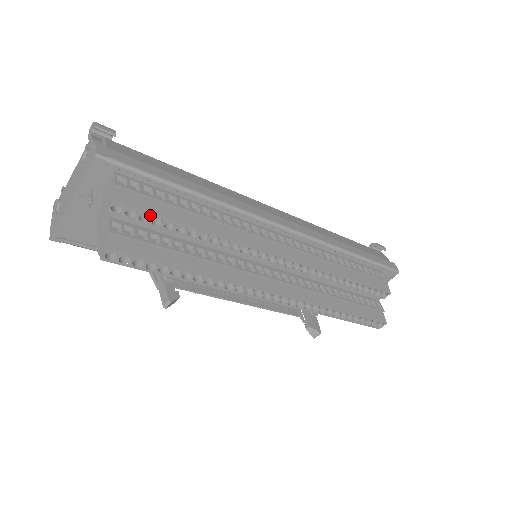
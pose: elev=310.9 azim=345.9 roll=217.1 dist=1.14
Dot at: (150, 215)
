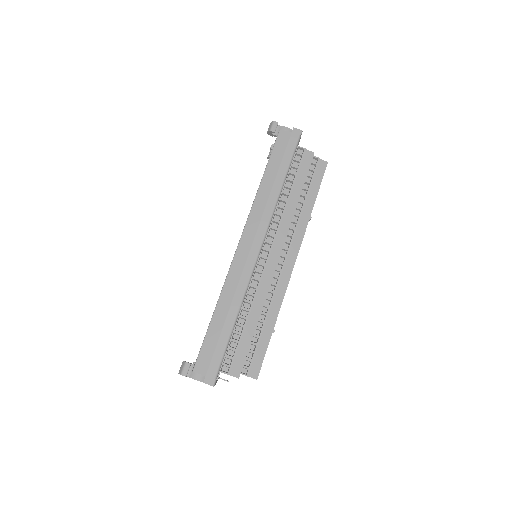
Dot at: occluded
